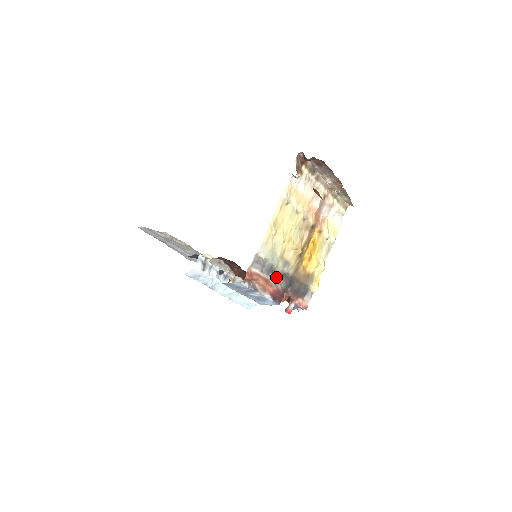
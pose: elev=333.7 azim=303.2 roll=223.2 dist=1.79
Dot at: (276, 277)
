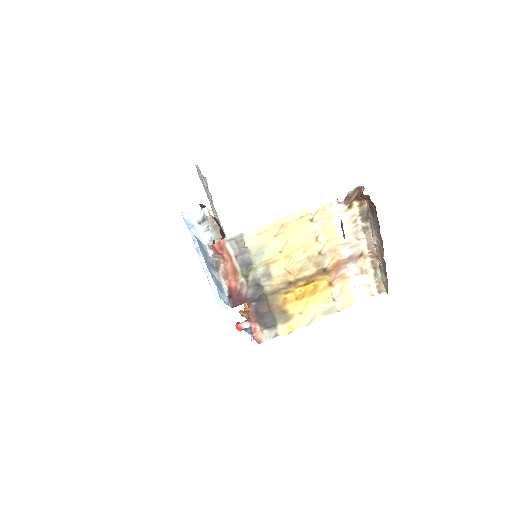
Dot at: (248, 278)
